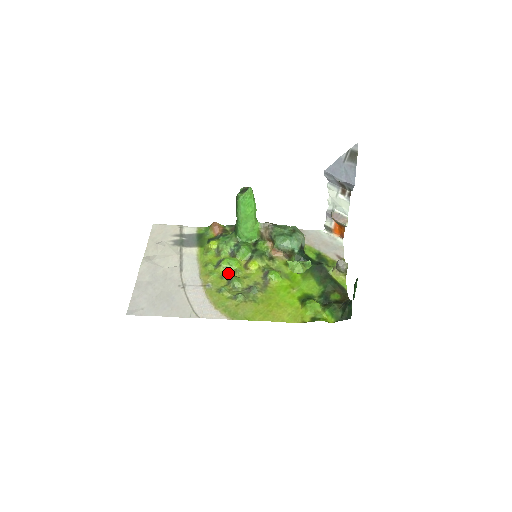
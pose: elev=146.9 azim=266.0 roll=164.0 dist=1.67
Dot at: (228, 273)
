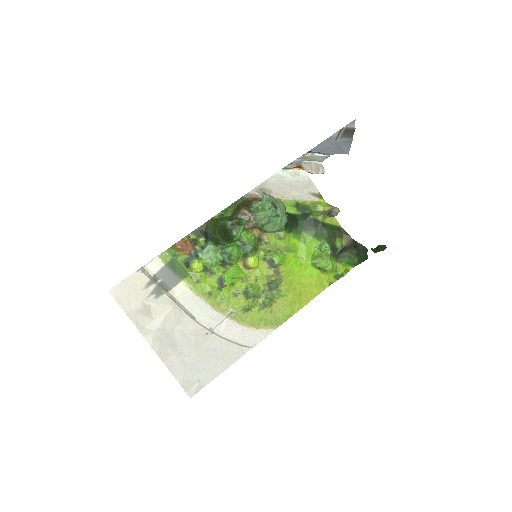
Dot at: (237, 286)
